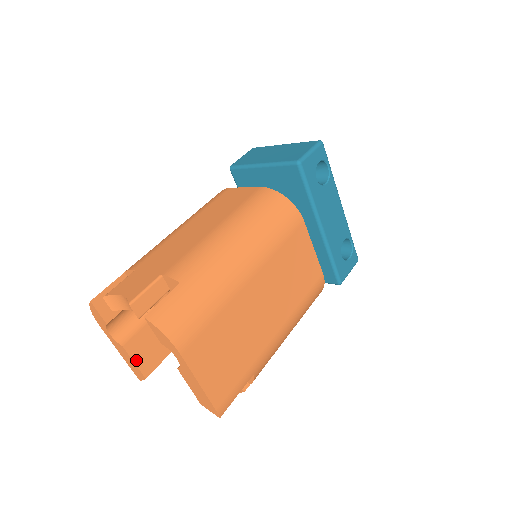
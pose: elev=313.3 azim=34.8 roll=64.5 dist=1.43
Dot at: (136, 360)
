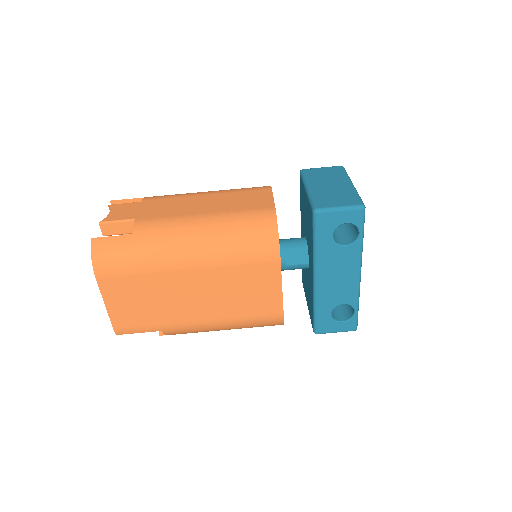
Dot at: occluded
